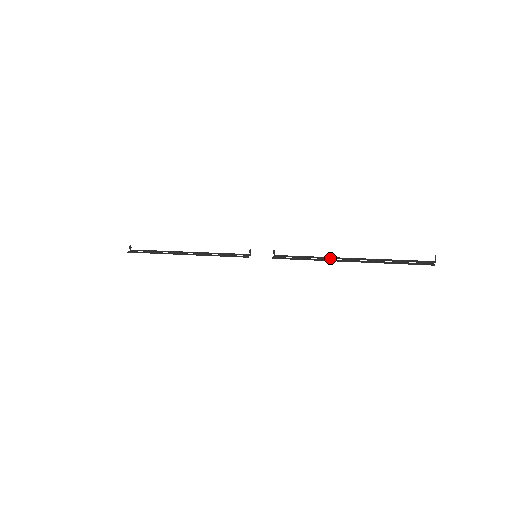
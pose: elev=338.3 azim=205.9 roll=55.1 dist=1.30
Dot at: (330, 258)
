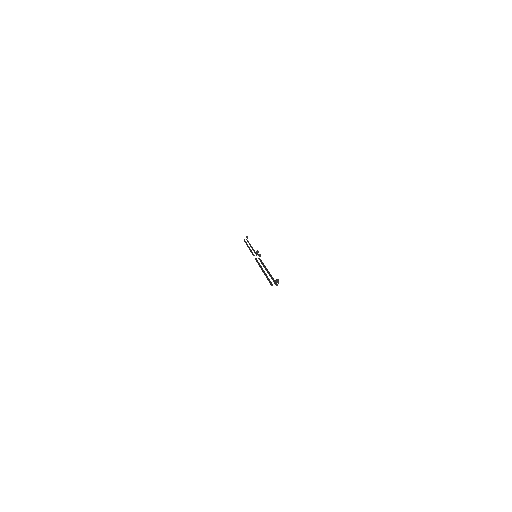
Dot at: (264, 267)
